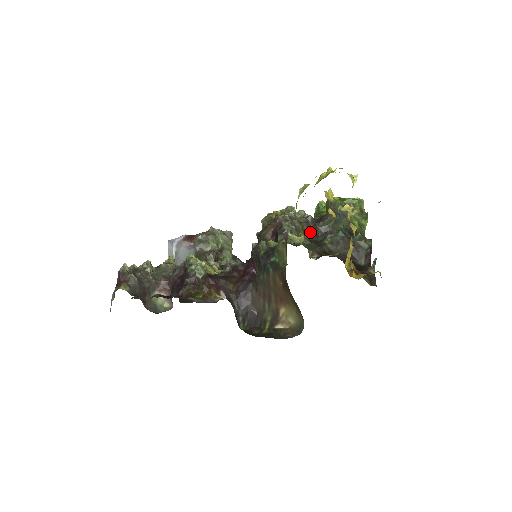
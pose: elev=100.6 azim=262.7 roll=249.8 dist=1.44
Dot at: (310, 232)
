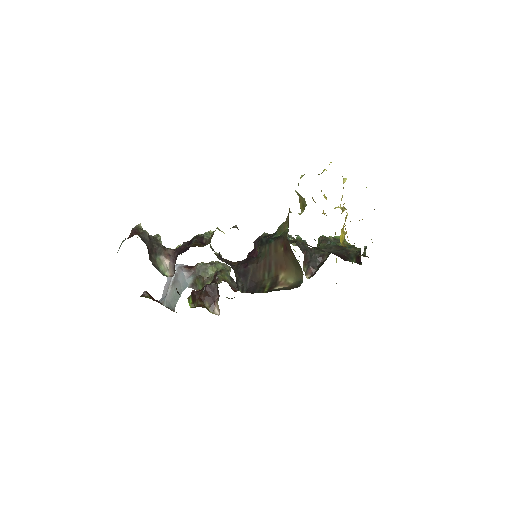
Dot at: (305, 248)
